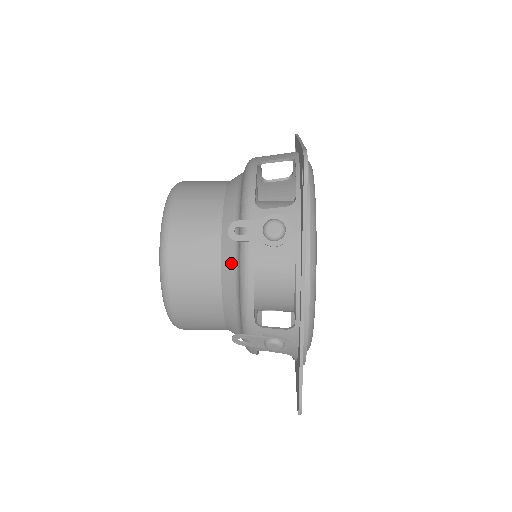
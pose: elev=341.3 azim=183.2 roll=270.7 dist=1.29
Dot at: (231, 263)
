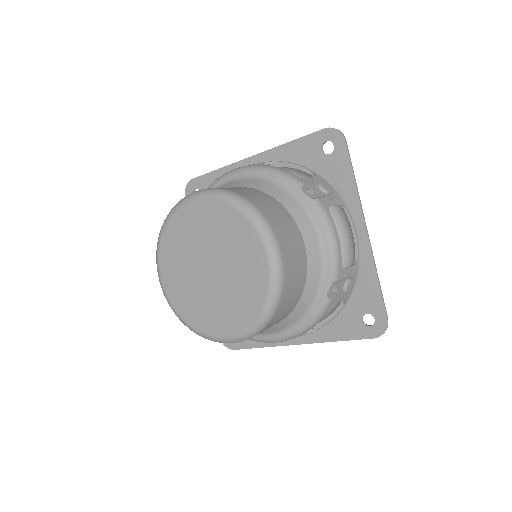
Dot at: (308, 224)
